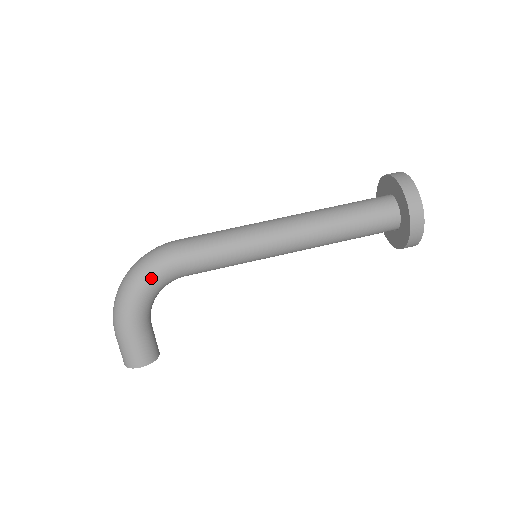
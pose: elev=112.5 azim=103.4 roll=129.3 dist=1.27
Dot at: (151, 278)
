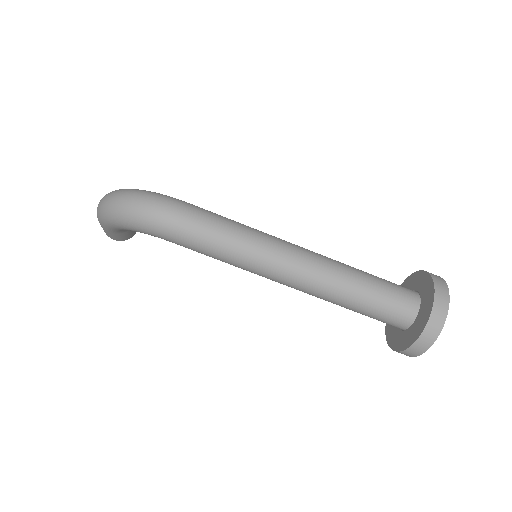
Dot at: (138, 231)
